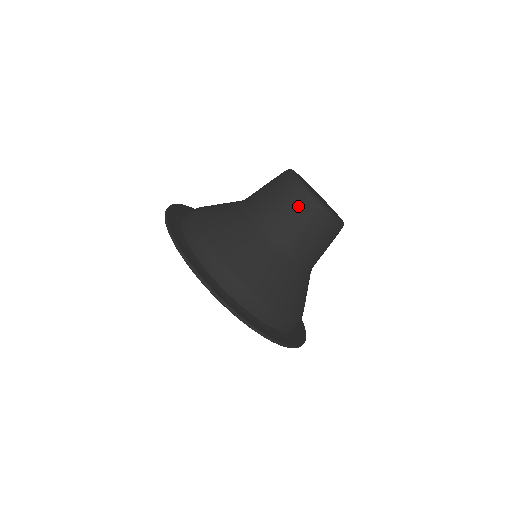
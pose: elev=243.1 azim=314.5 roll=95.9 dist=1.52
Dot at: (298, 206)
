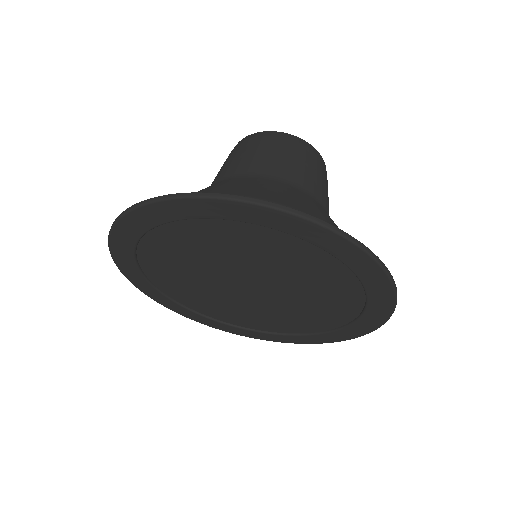
Dot at: (275, 143)
